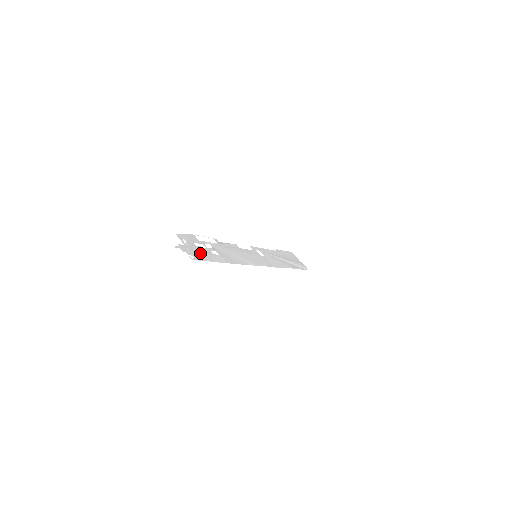
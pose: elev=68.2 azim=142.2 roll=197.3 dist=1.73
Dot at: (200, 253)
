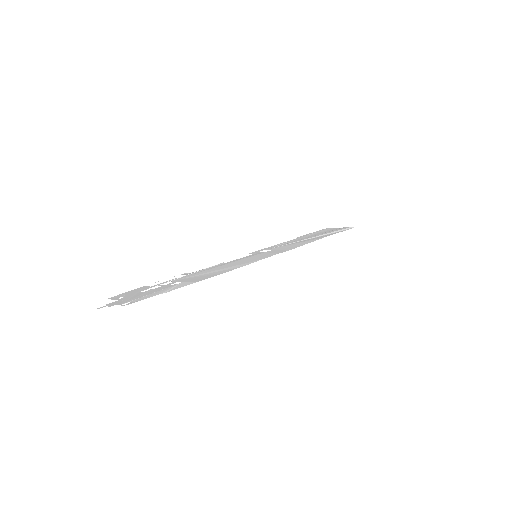
Dot at: (145, 295)
